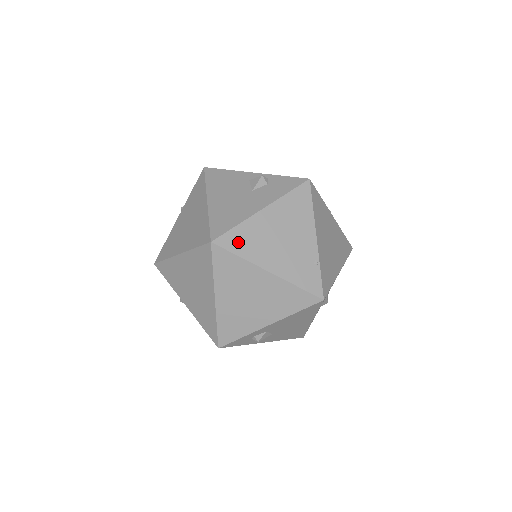
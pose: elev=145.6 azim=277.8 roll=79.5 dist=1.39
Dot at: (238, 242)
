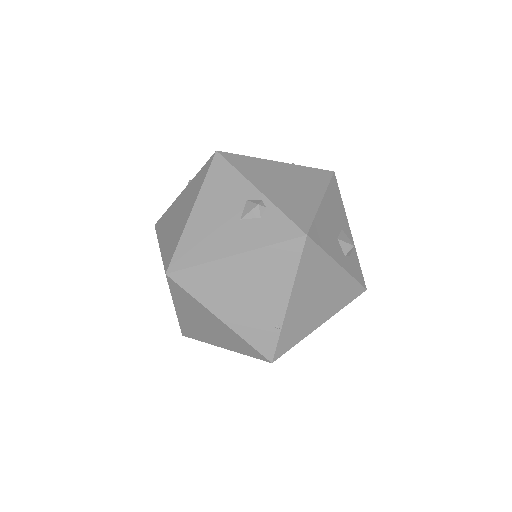
Dot at: (195, 282)
